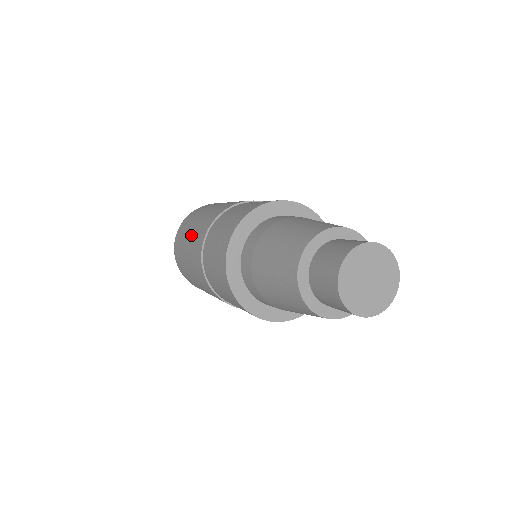
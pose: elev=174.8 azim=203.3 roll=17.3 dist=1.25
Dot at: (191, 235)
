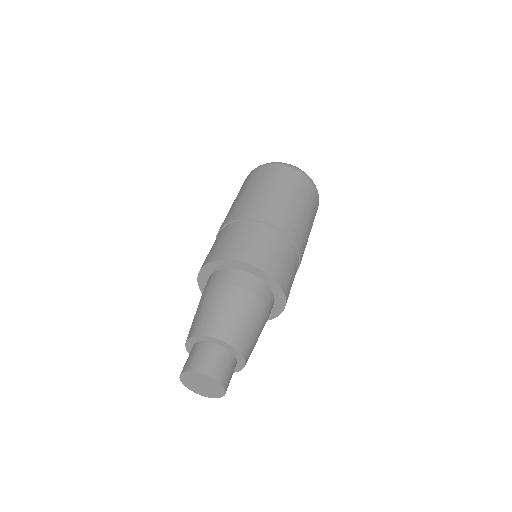
Dot at: occluded
